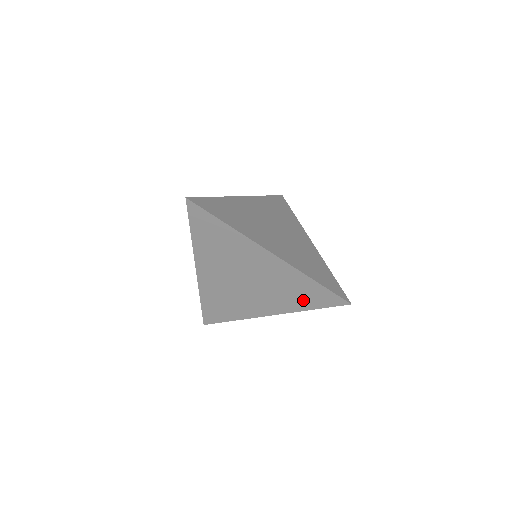
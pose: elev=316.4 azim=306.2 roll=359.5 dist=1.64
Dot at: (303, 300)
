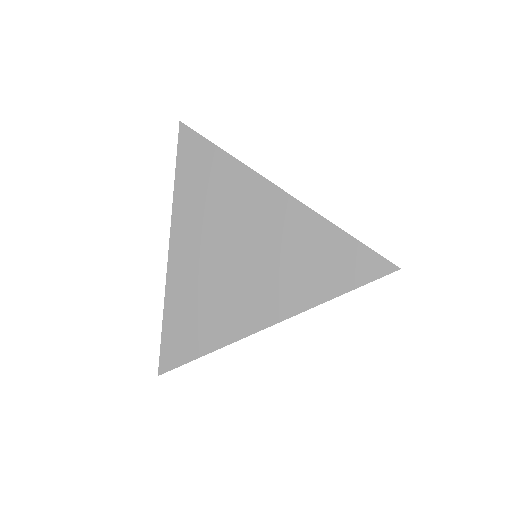
Dot at: (322, 277)
